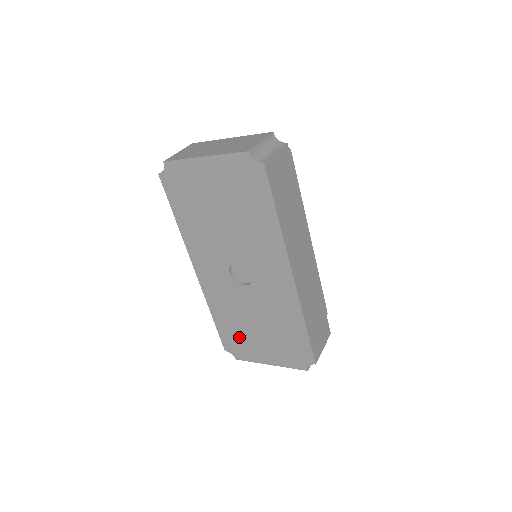
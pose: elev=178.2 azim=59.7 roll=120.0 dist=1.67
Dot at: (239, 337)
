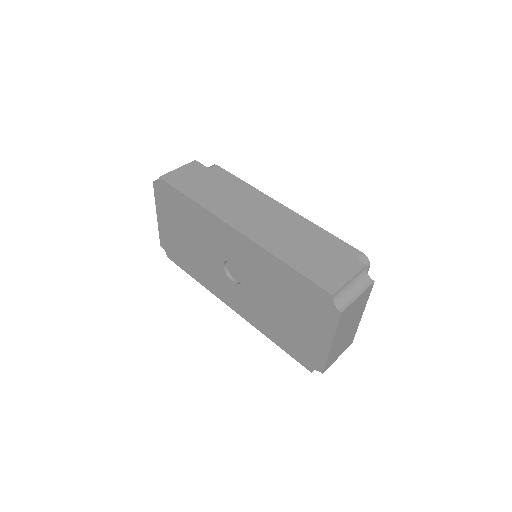
Dot at: (295, 341)
